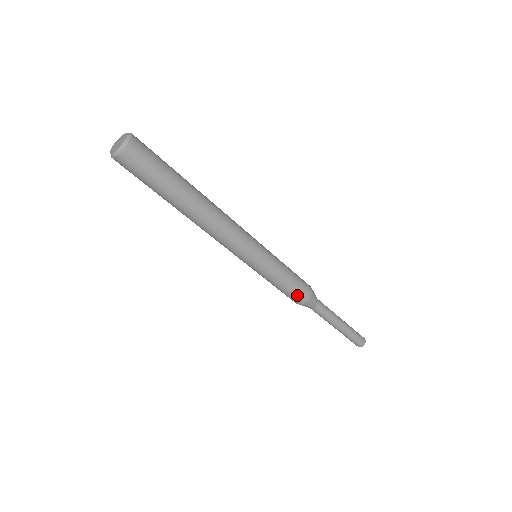
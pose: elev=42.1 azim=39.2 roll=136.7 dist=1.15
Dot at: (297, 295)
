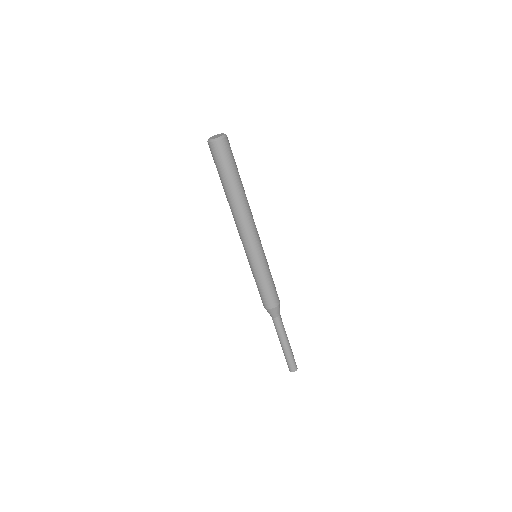
Dot at: (274, 297)
